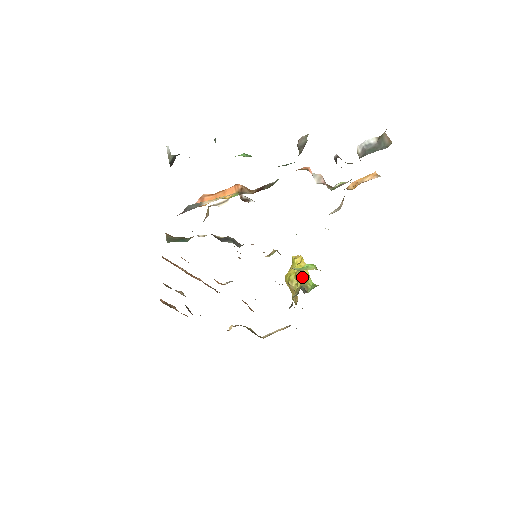
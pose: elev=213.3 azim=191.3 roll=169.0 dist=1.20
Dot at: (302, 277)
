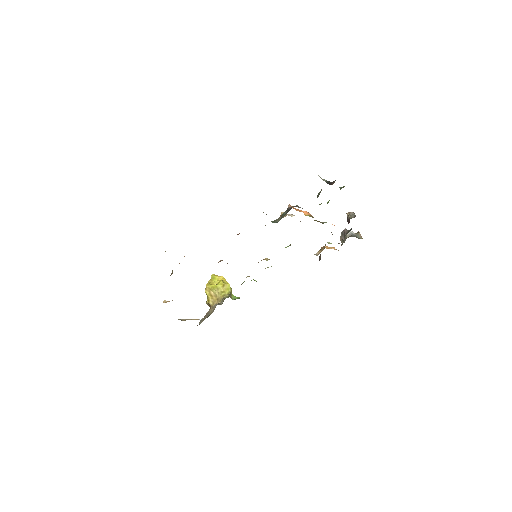
Dot at: (231, 288)
